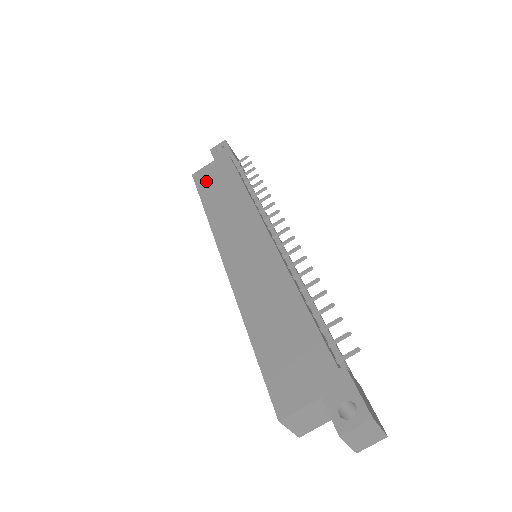
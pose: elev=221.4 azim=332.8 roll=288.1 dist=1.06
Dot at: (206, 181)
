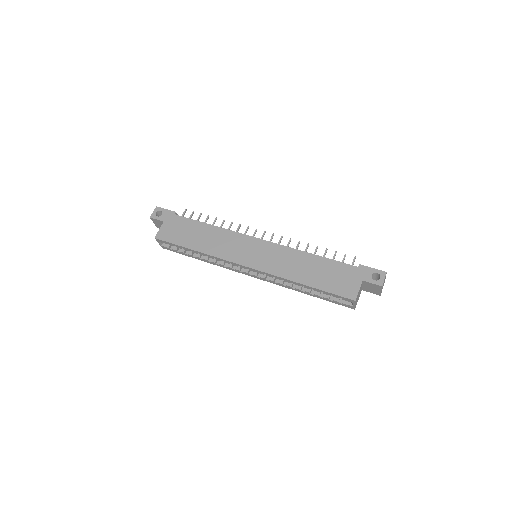
Dot at: (174, 236)
